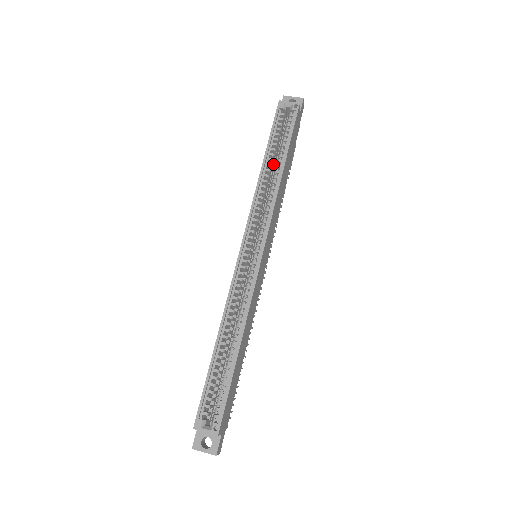
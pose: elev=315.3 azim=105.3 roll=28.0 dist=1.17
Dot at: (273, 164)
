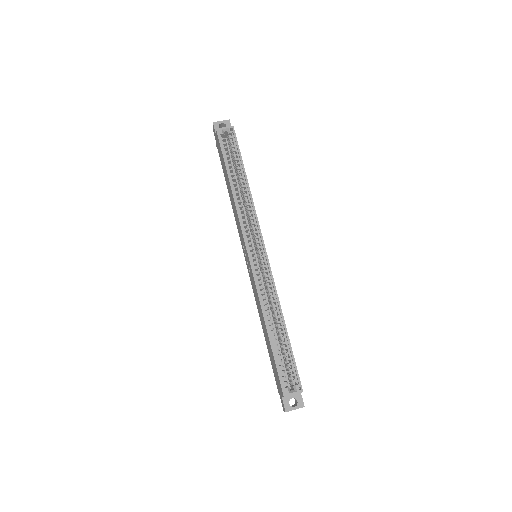
Dot at: (235, 181)
